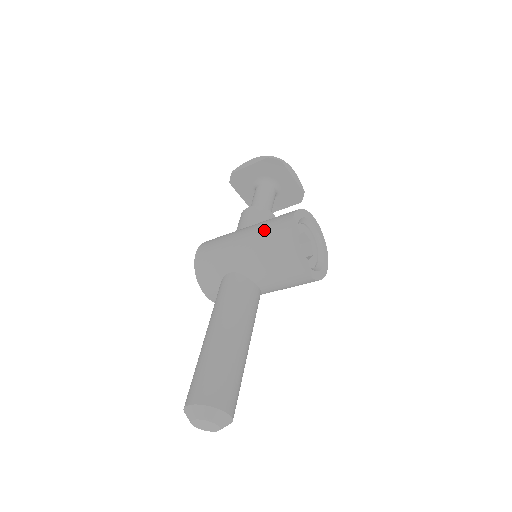
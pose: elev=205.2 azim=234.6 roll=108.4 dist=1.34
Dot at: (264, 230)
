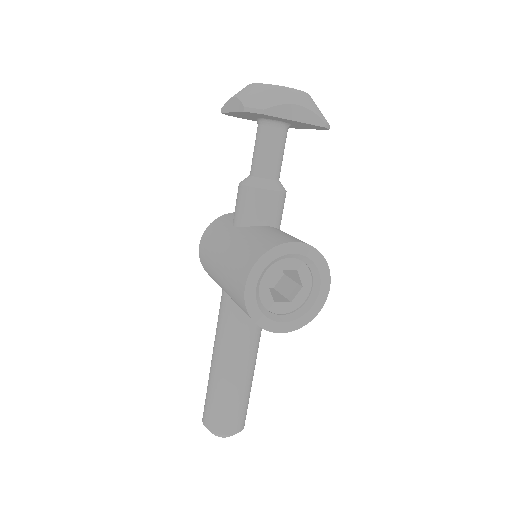
Dot at: (229, 276)
